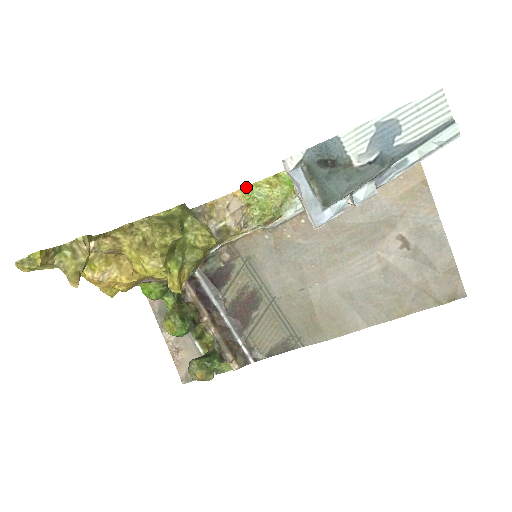
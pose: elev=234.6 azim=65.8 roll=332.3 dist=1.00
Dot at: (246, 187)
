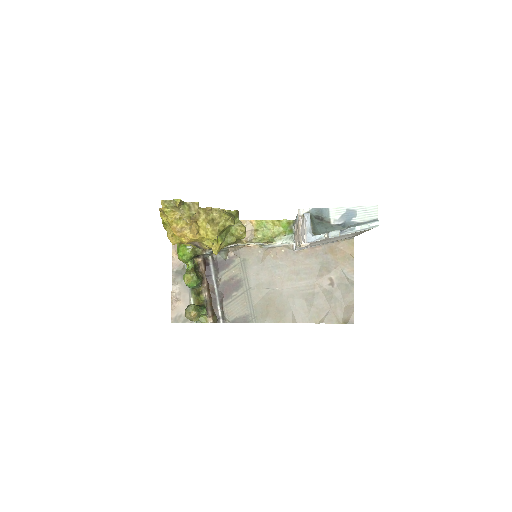
Dot at: (260, 220)
